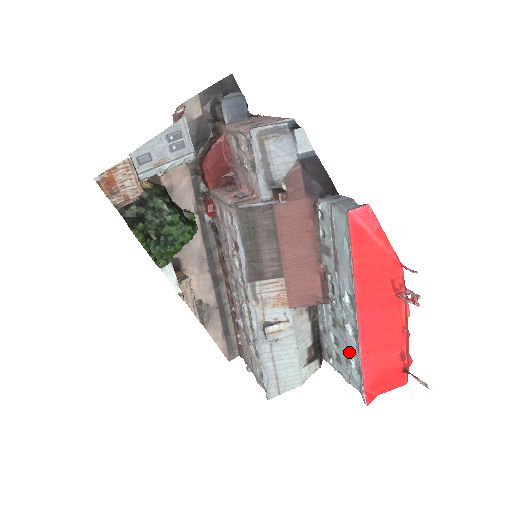
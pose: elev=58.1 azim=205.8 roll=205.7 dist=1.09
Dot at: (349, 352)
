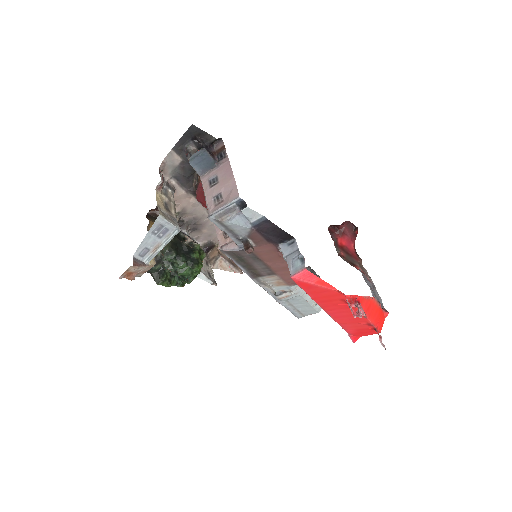
Dot at: occluded
